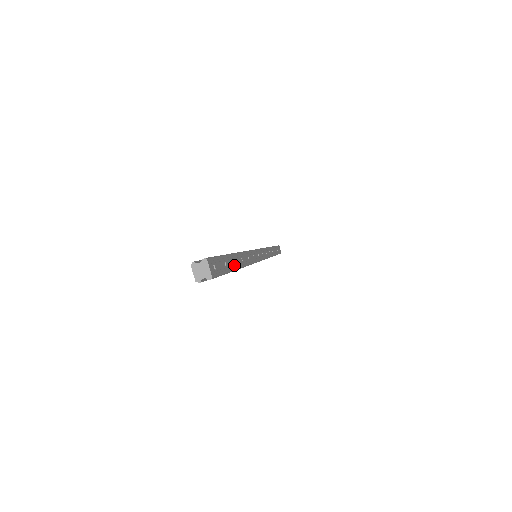
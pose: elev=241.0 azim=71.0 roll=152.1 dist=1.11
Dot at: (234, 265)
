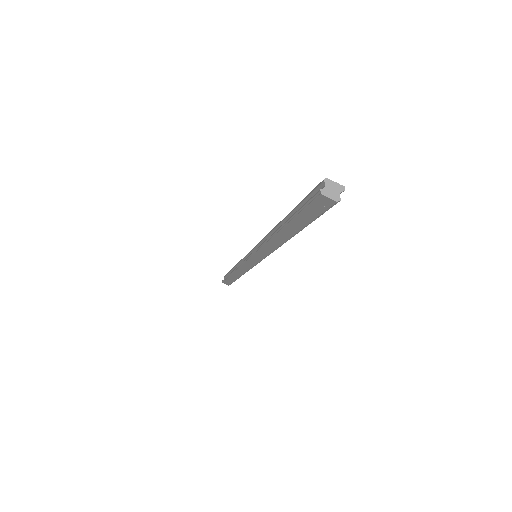
Dot at: occluded
